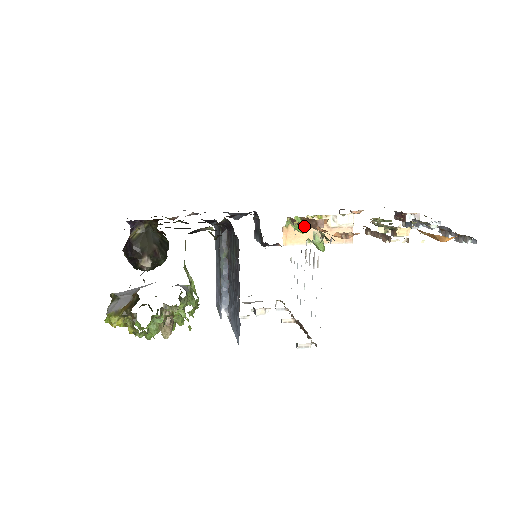
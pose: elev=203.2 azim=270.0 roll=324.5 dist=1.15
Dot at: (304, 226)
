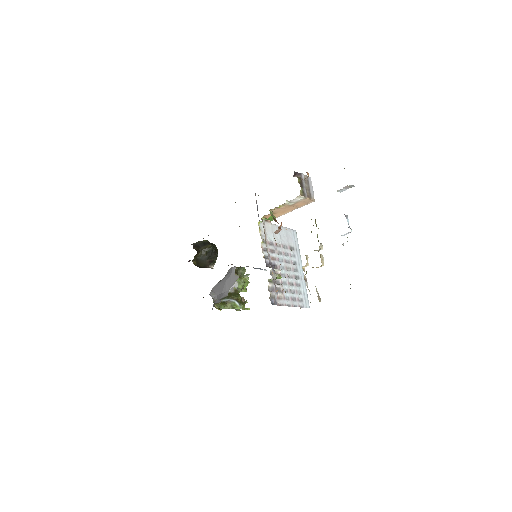
Dot at: (272, 218)
